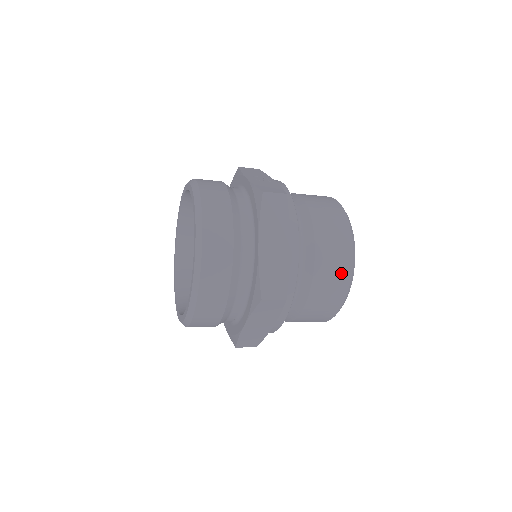
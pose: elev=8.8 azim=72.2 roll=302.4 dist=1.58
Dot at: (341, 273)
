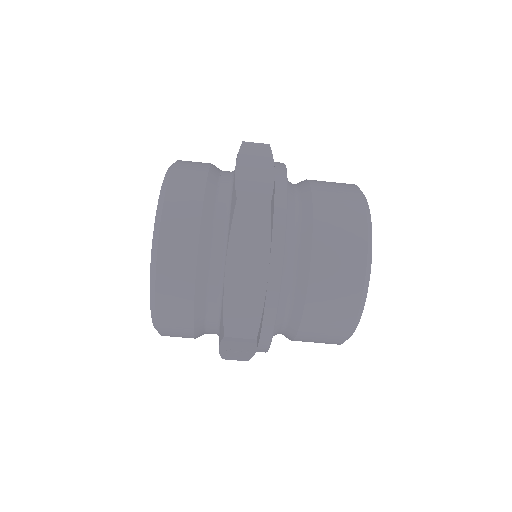
Dot at: (351, 211)
